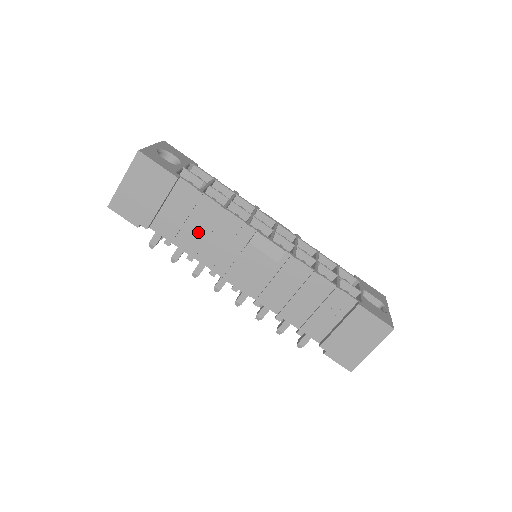
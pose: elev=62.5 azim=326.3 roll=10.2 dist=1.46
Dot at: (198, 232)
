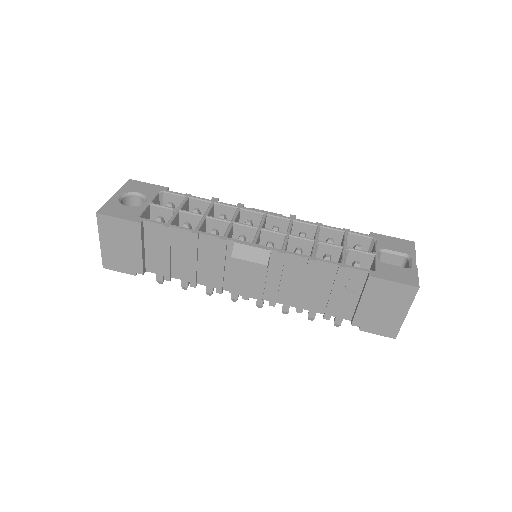
Dot at: (186, 261)
